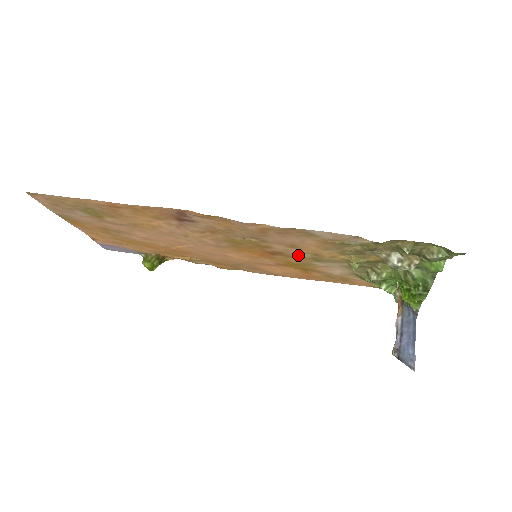
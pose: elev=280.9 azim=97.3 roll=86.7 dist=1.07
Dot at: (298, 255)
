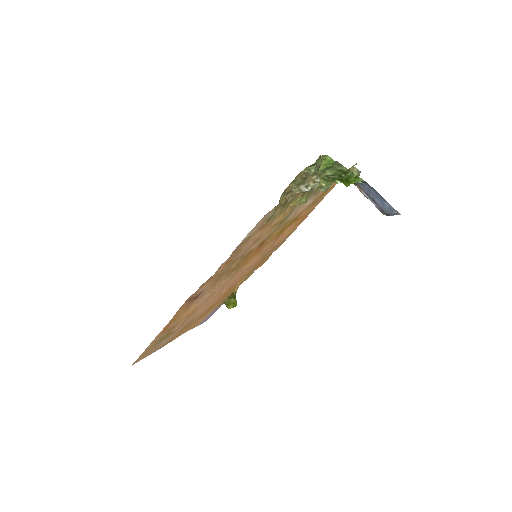
Dot at: (271, 233)
